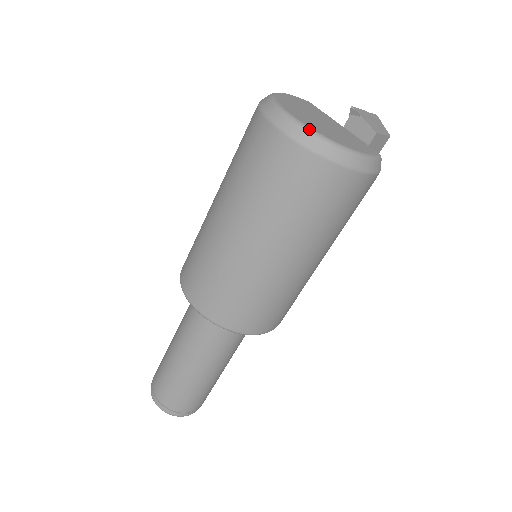
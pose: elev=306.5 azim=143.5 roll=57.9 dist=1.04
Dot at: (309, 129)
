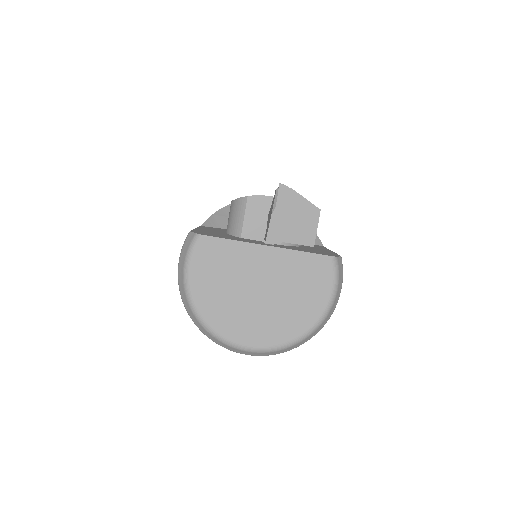
Dot at: (279, 349)
